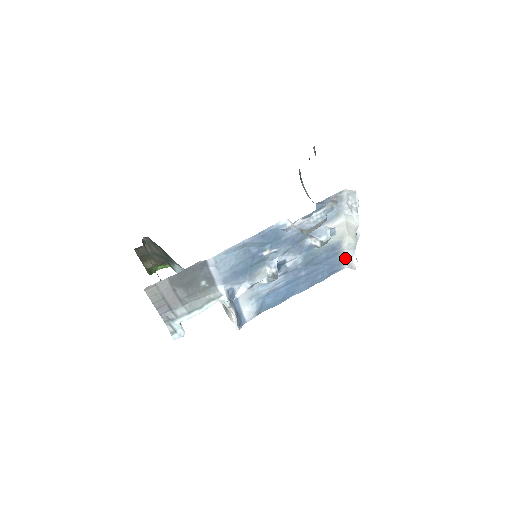
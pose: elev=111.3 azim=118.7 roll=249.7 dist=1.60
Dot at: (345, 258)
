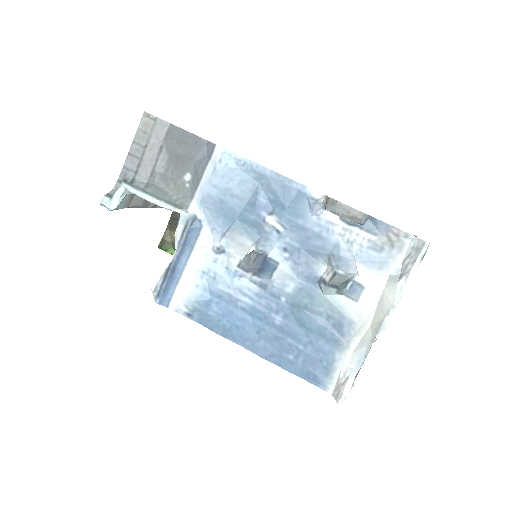
Dot at: (341, 368)
